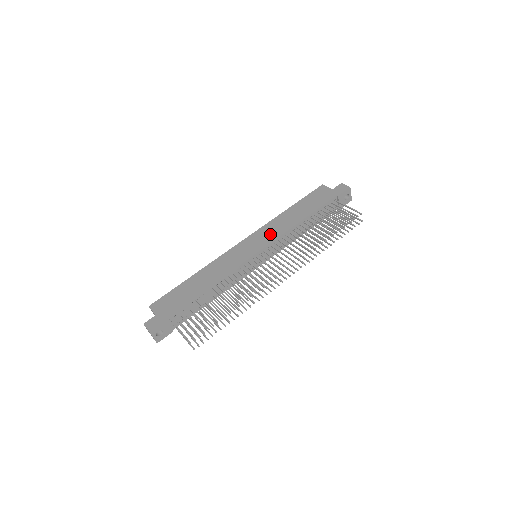
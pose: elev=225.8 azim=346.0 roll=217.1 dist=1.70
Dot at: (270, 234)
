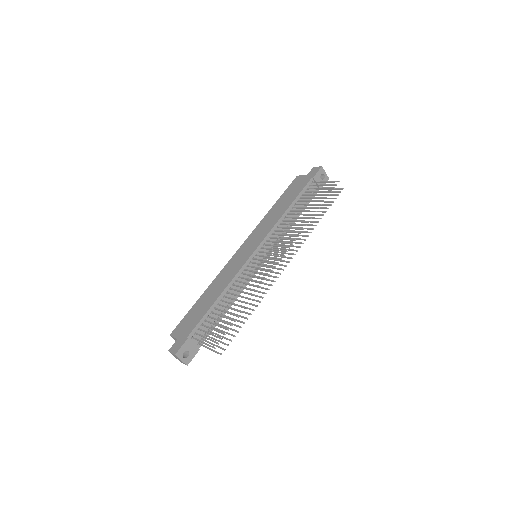
Dot at: (262, 232)
